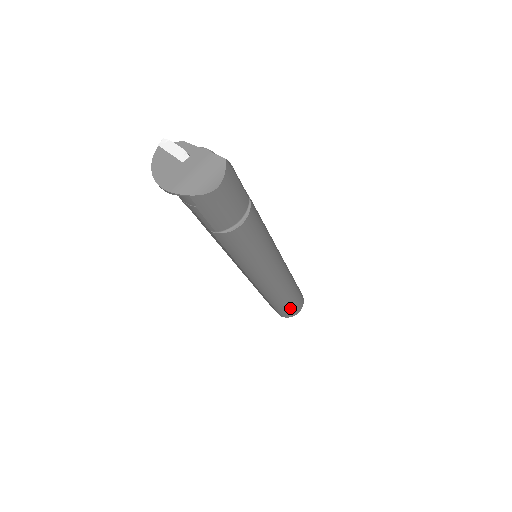
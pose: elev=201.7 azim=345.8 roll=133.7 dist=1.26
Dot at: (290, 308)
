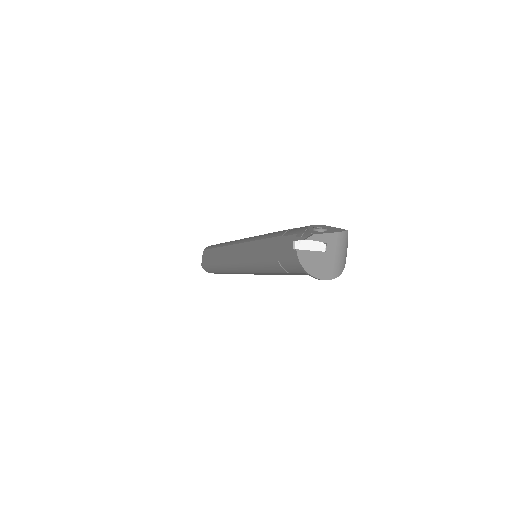
Dot at: occluded
